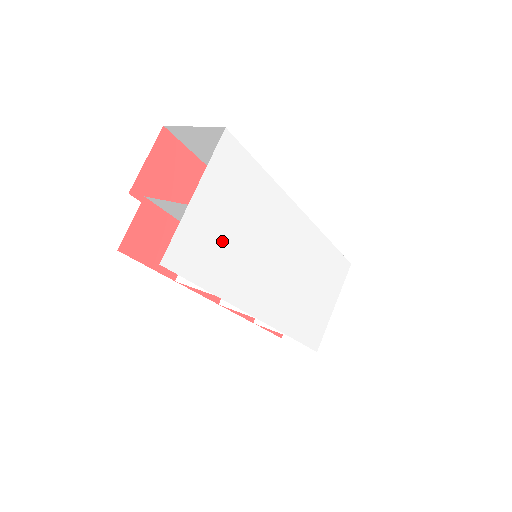
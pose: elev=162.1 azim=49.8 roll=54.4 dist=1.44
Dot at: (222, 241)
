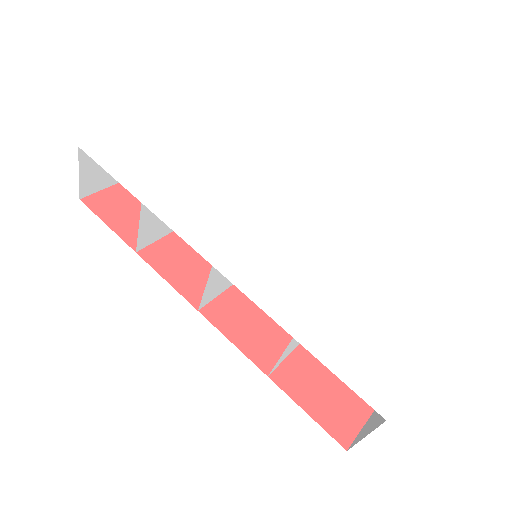
Dot at: (167, 166)
